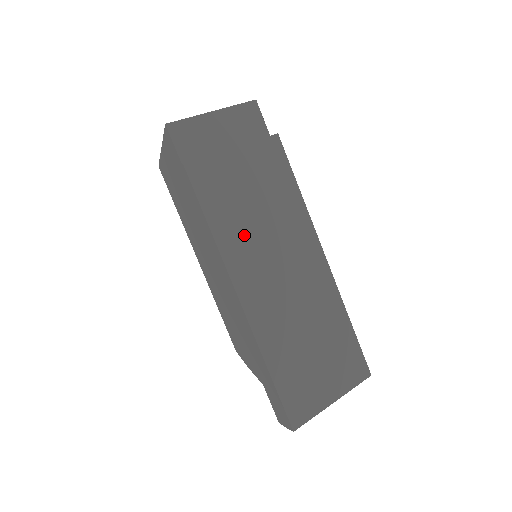
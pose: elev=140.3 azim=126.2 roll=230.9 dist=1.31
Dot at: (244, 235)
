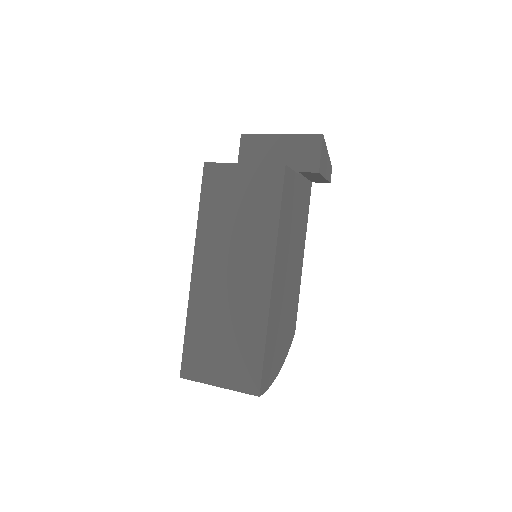
Dot at: (218, 228)
